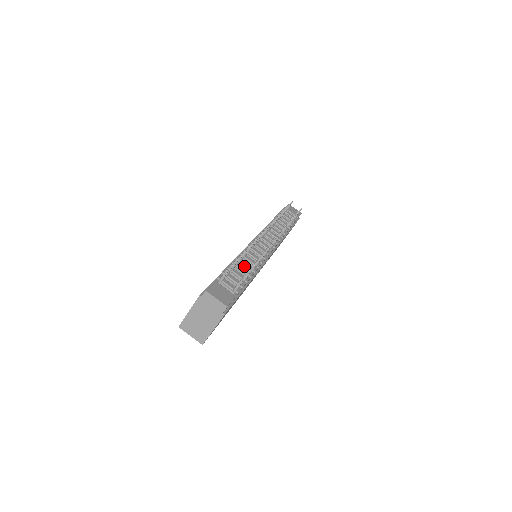
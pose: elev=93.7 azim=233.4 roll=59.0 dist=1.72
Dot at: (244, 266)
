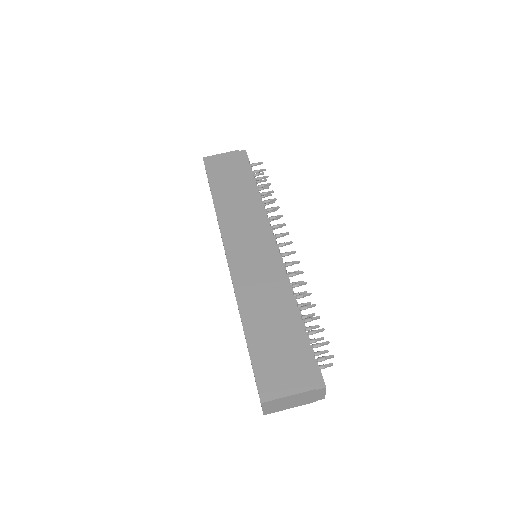
Dot at: occluded
